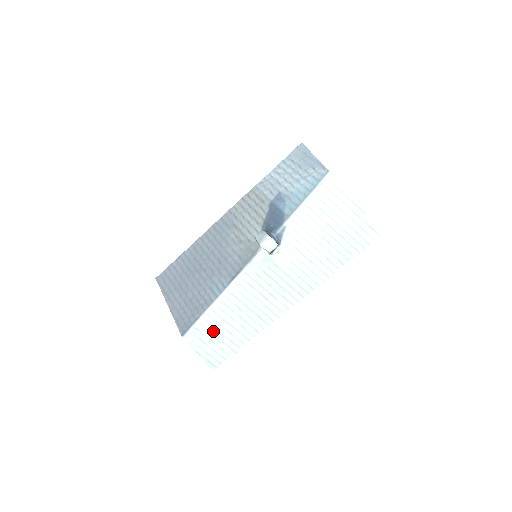
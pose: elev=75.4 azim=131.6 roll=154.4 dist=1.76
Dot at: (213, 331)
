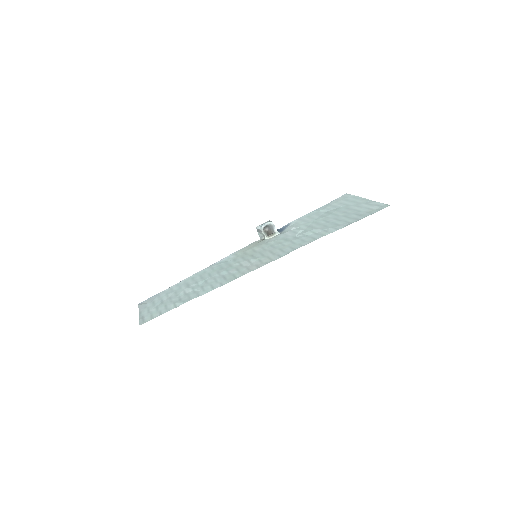
Dot at: (171, 295)
